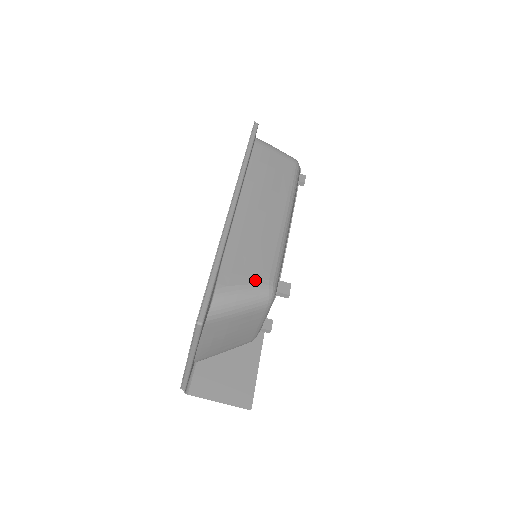
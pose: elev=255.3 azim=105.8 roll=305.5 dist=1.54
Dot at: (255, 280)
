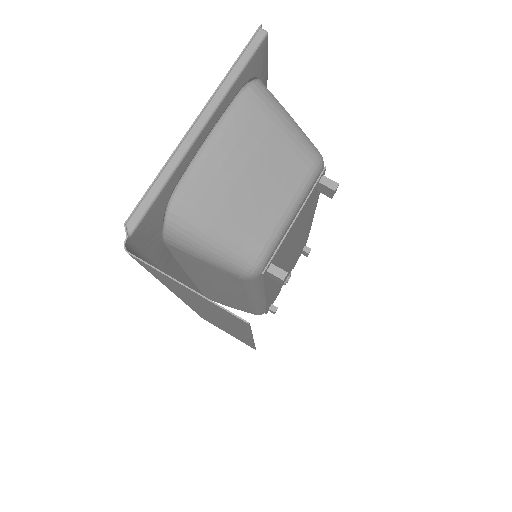
Dot at: occluded
